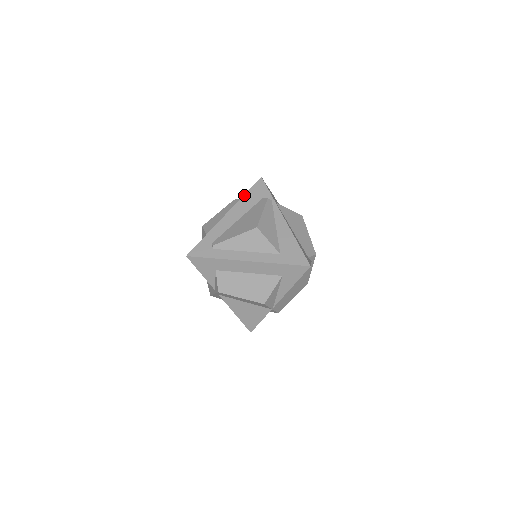
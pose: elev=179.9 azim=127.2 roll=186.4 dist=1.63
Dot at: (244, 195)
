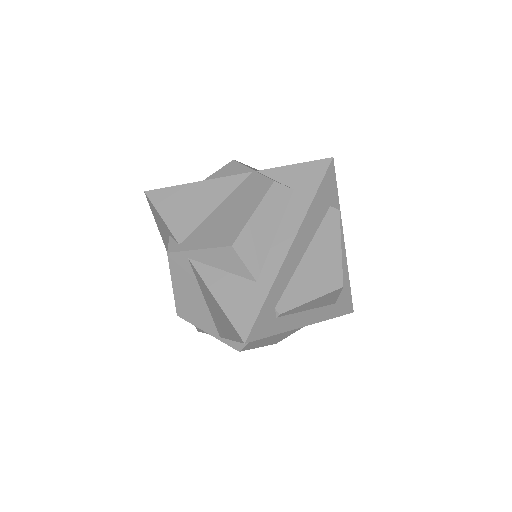
Dot at: (314, 200)
